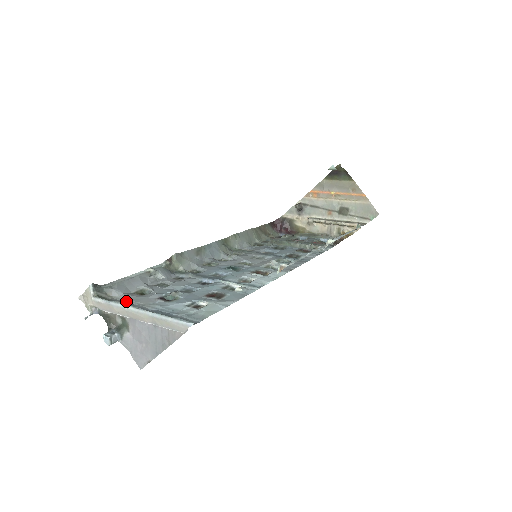
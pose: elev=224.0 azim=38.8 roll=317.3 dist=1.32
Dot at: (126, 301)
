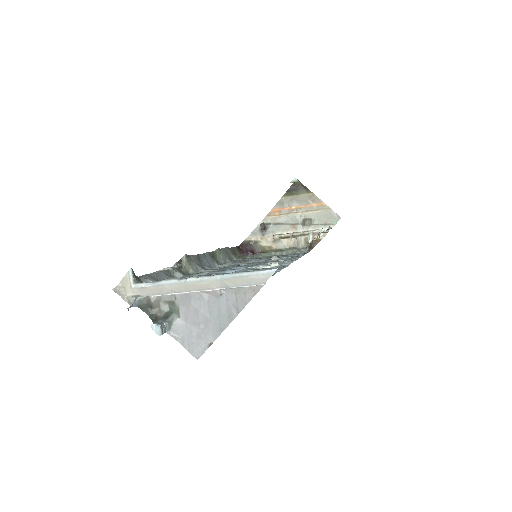
Dot at: occluded
